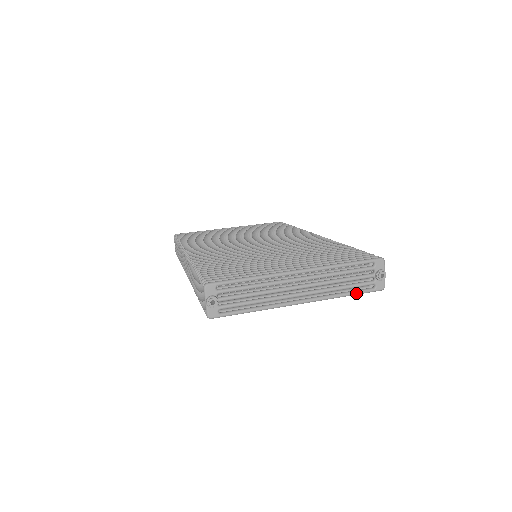
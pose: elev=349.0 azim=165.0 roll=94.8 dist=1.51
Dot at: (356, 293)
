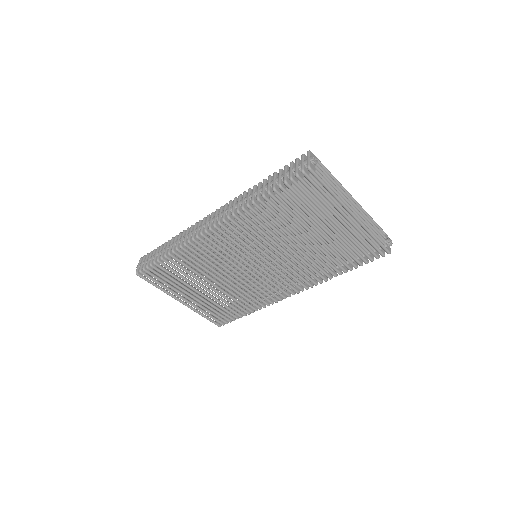
Dot at: (379, 240)
